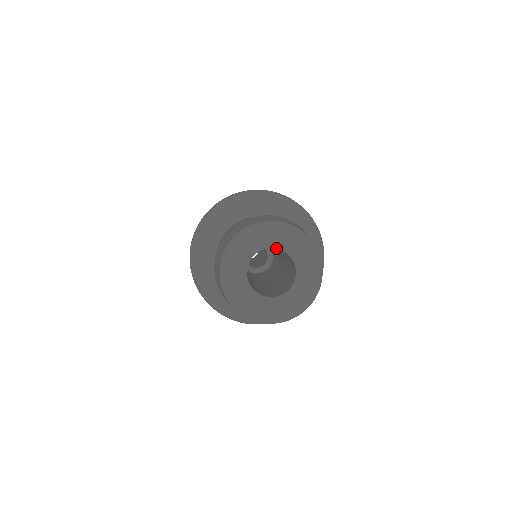
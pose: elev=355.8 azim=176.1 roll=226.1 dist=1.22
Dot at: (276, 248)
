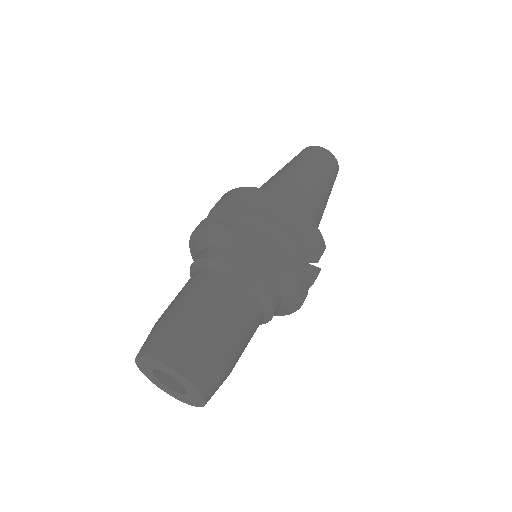
Dot at: (183, 385)
